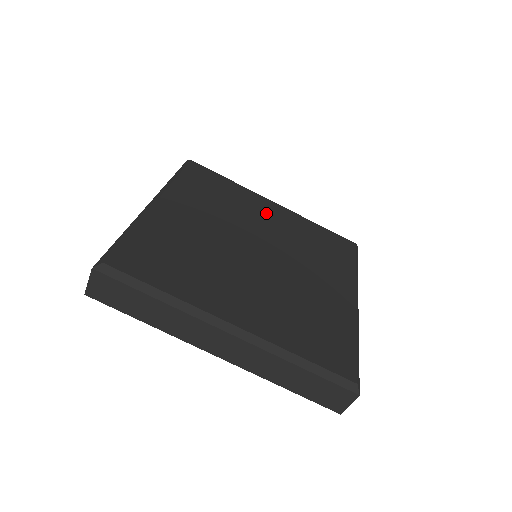
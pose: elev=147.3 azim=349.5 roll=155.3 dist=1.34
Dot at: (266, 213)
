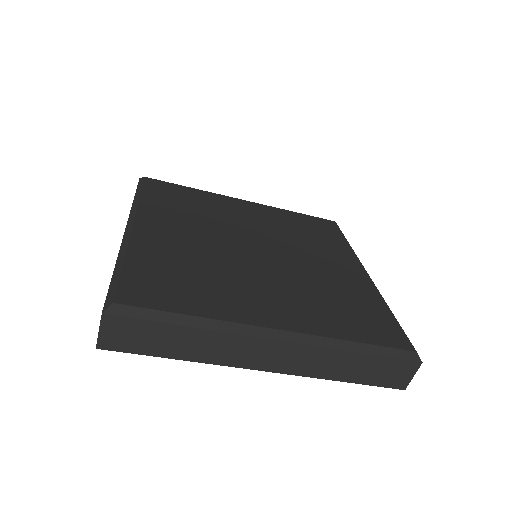
Dot at: (243, 212)
